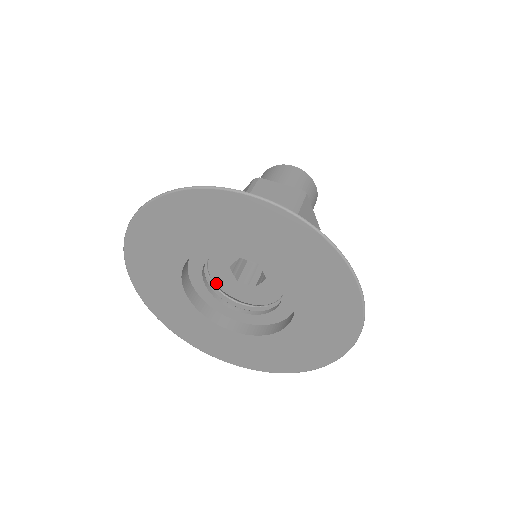
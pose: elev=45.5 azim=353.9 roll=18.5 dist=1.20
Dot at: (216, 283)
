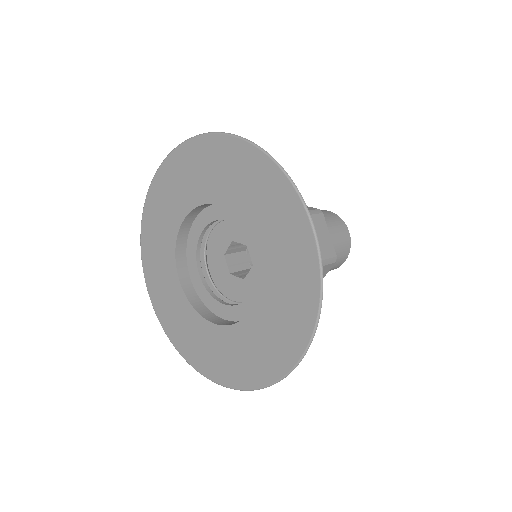
Dot at: (210, 237)
